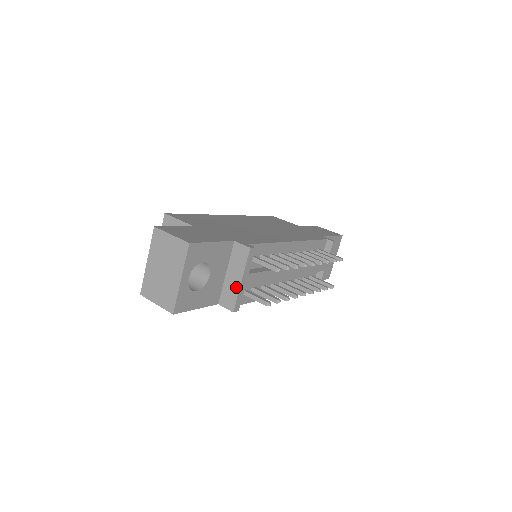
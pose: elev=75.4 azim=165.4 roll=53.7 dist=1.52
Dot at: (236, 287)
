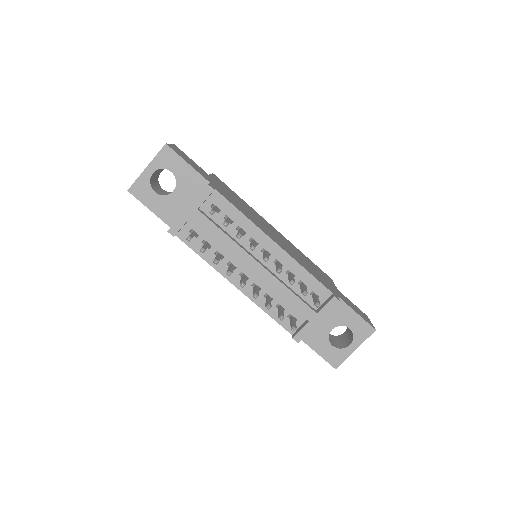
Dot at: (183, 213)
